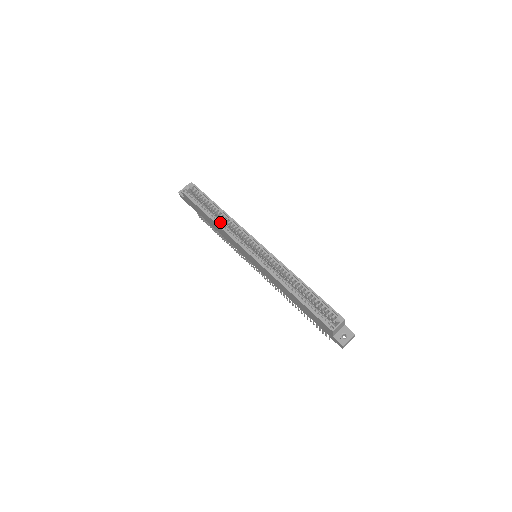
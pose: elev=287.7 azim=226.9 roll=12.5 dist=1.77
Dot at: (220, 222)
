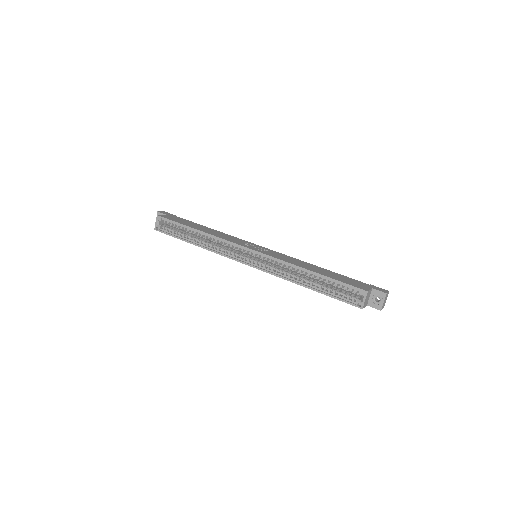
Dot at: (205, 243)
